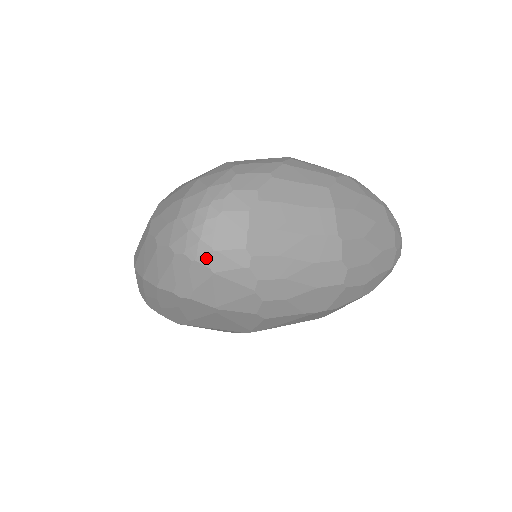
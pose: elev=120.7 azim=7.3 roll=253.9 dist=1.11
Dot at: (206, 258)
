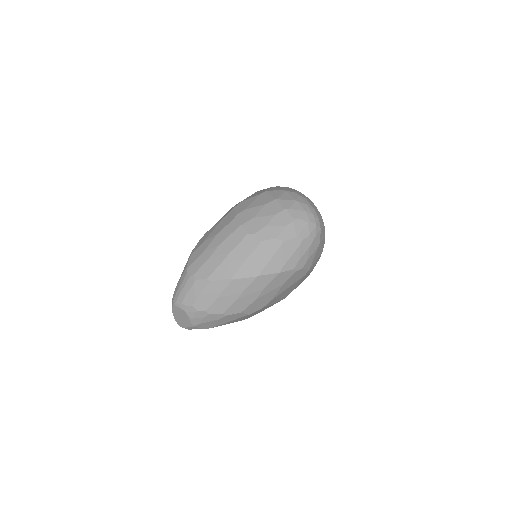
Dot at: (319, 235)
